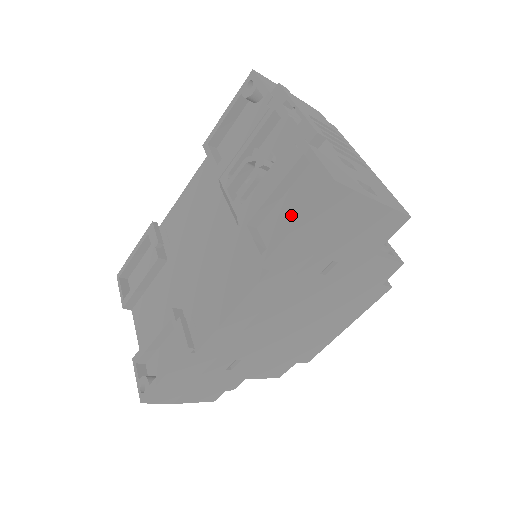
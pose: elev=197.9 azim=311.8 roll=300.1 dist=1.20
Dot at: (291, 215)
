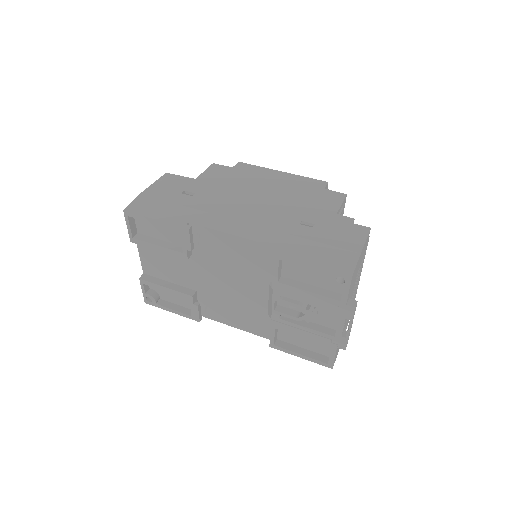
Dot at: (302, 341)
